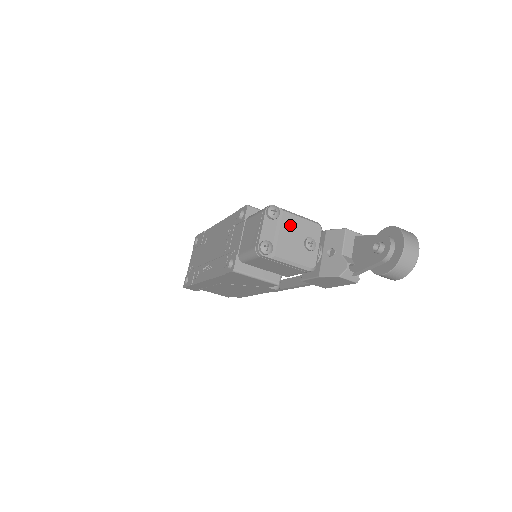
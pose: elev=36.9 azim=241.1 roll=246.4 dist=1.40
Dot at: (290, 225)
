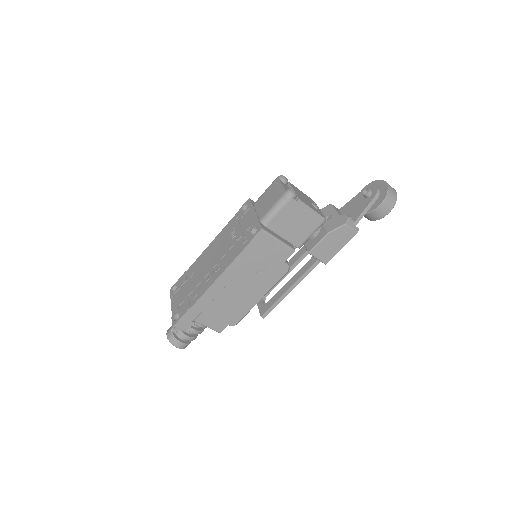
Dot at: (297, 190)
